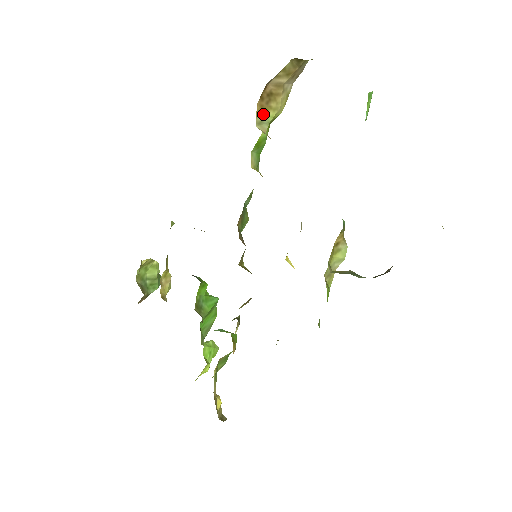
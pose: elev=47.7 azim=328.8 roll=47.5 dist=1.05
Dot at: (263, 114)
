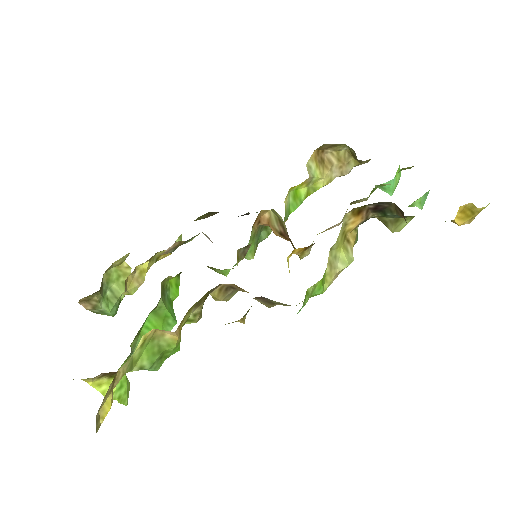
Dot at: (314, 164)
